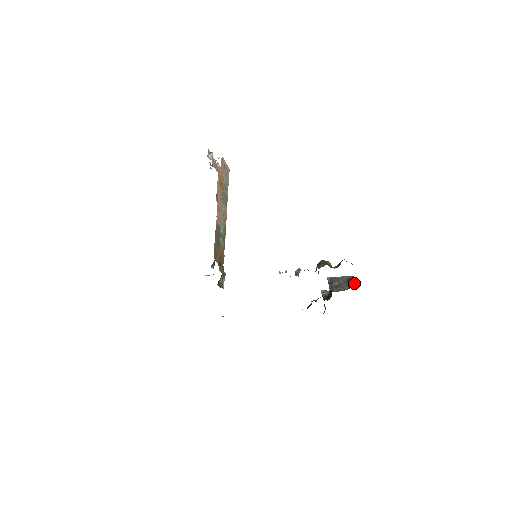
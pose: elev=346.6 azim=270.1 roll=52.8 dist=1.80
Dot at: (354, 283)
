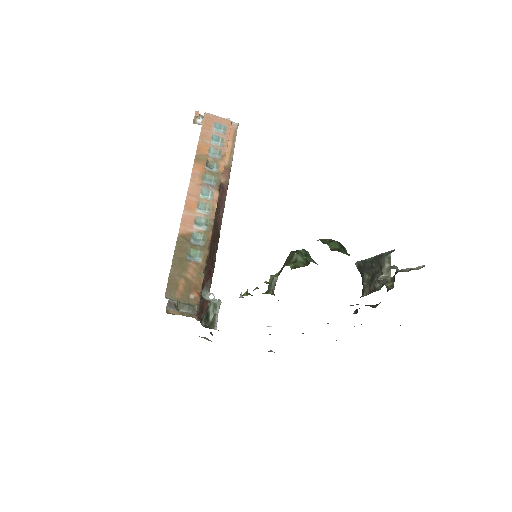
Dot at: (386, 271)
